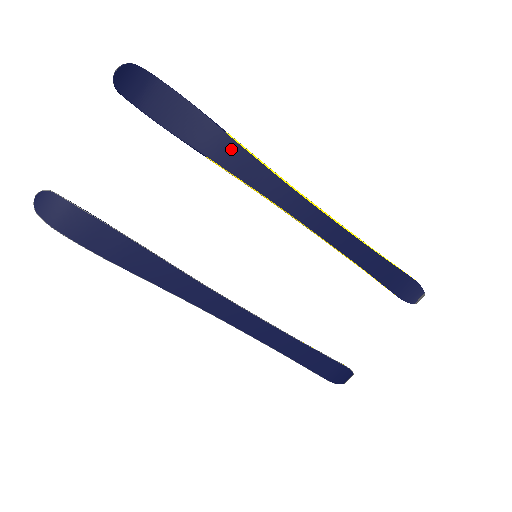
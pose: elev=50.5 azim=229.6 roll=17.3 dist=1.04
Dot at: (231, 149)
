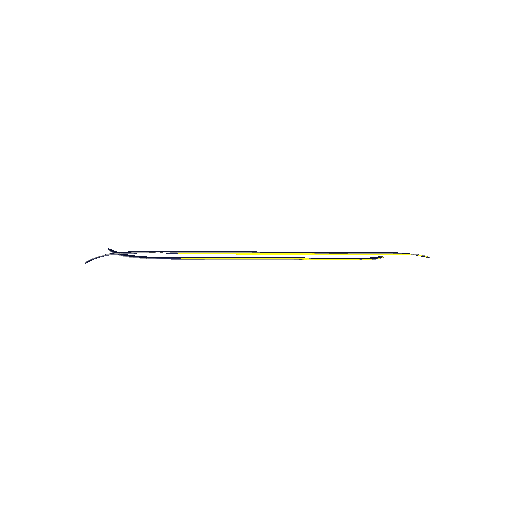
Dot at: (190, 253)
